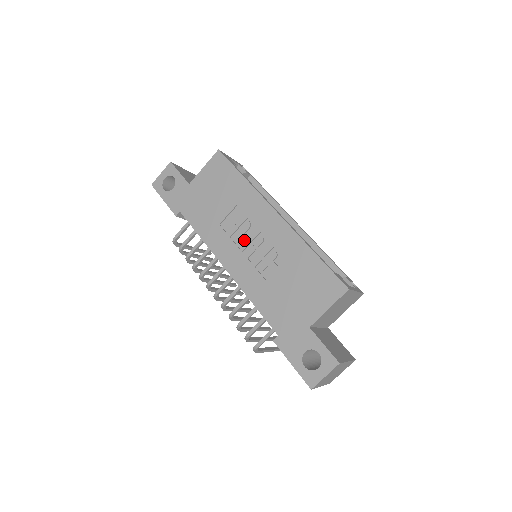
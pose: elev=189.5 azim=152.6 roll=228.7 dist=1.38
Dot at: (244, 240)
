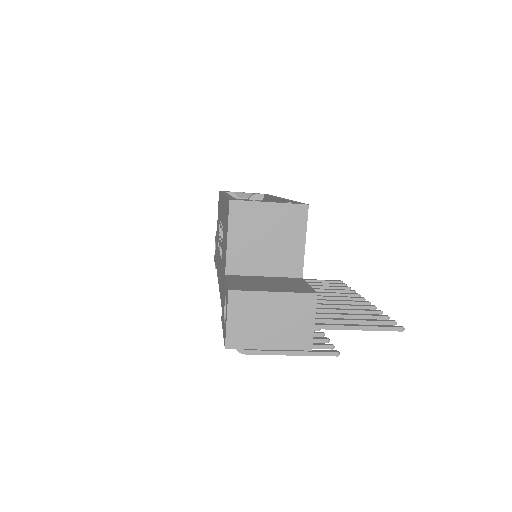
Dot at: occluded
